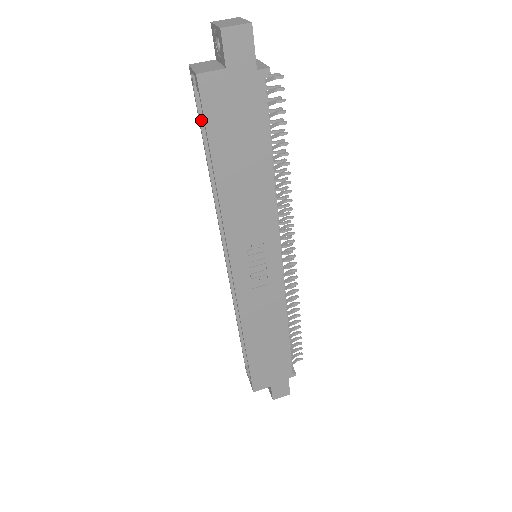
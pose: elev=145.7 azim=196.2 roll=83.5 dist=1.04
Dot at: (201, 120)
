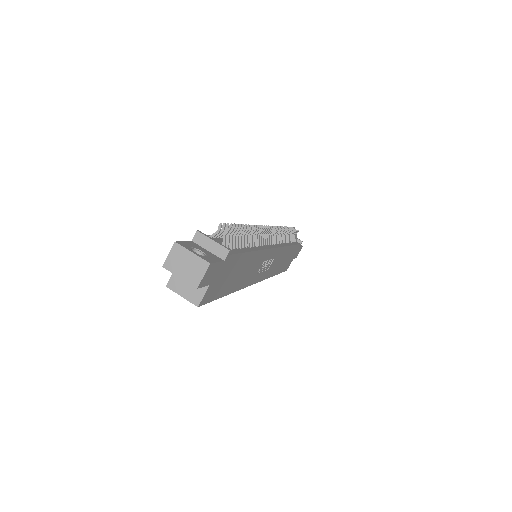
Dot at: occluded
